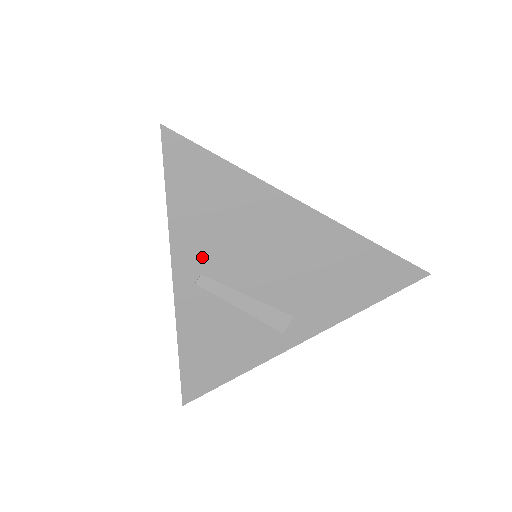
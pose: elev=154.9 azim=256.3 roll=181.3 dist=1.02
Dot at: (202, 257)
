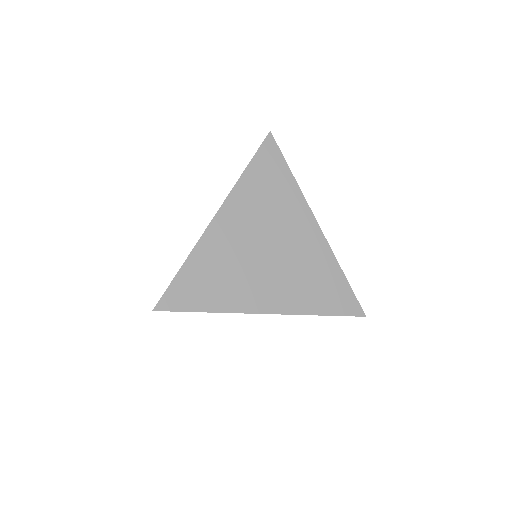
Dot at: occluded
